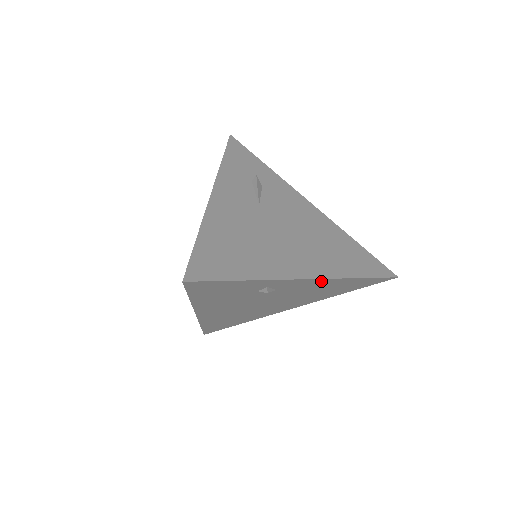
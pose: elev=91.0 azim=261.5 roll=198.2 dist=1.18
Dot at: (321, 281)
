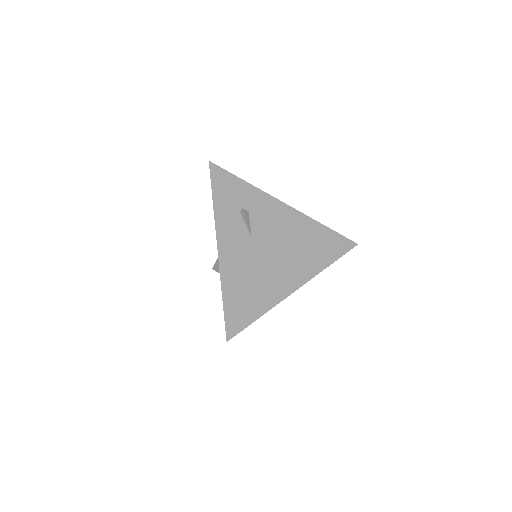
Dot at: (306, 280)
